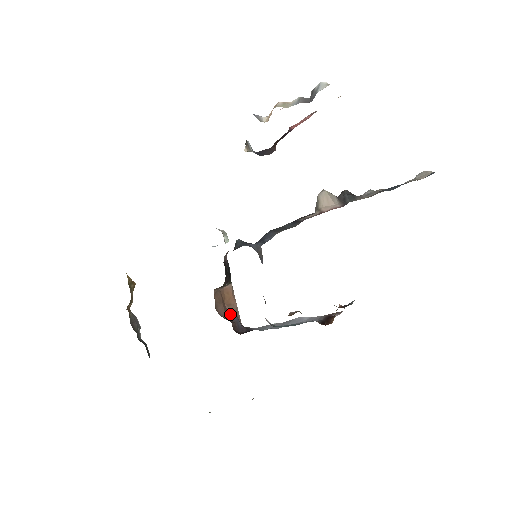
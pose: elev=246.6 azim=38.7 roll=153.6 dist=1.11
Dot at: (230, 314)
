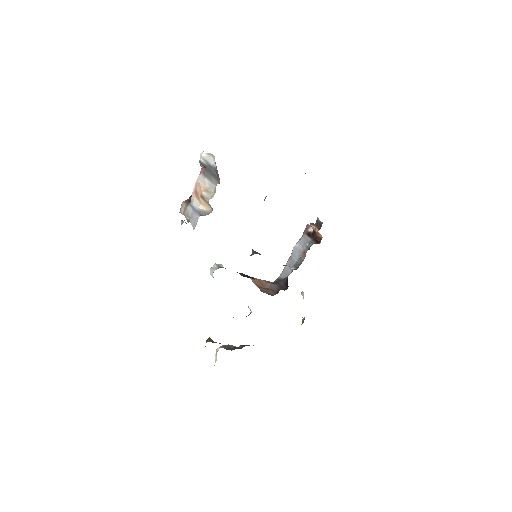
Dot at: (270, 287)
